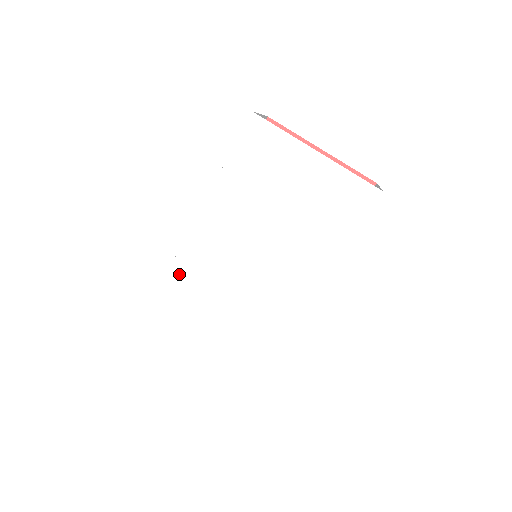
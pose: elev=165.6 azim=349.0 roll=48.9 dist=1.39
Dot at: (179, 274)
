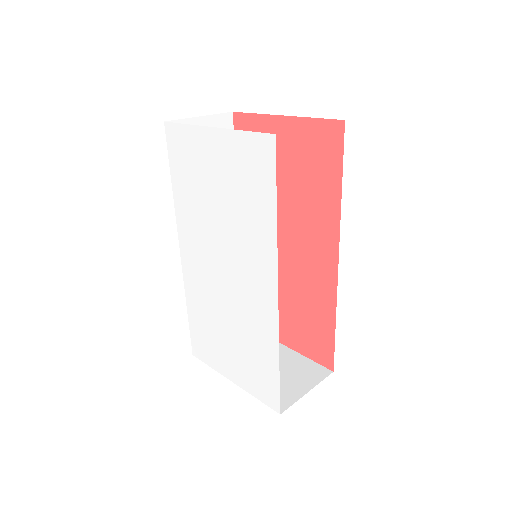
Dot at: (191, 295)
